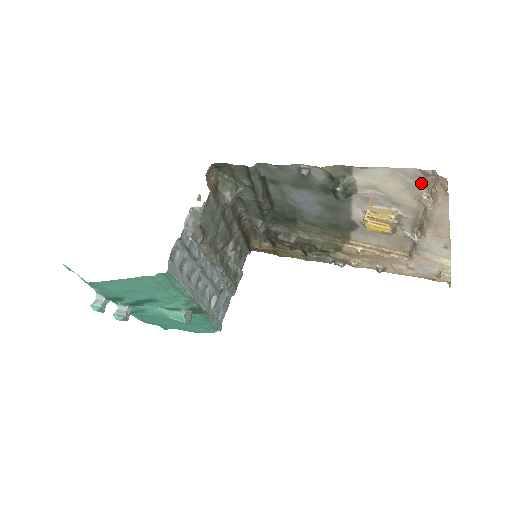
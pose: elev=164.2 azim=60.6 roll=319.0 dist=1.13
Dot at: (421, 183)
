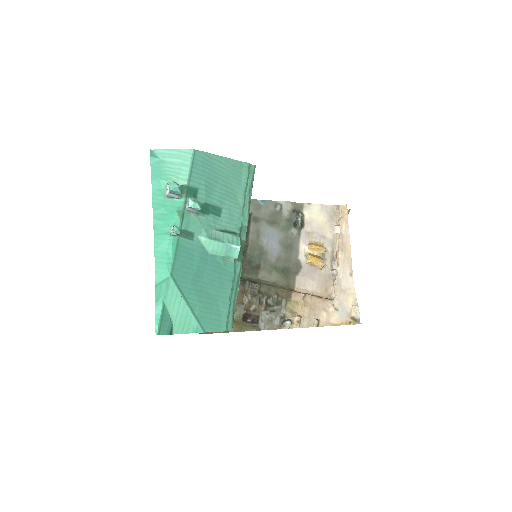
Dot at: (333, 217)
